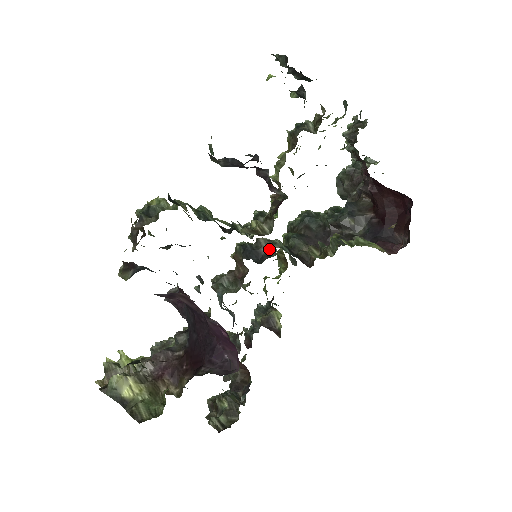
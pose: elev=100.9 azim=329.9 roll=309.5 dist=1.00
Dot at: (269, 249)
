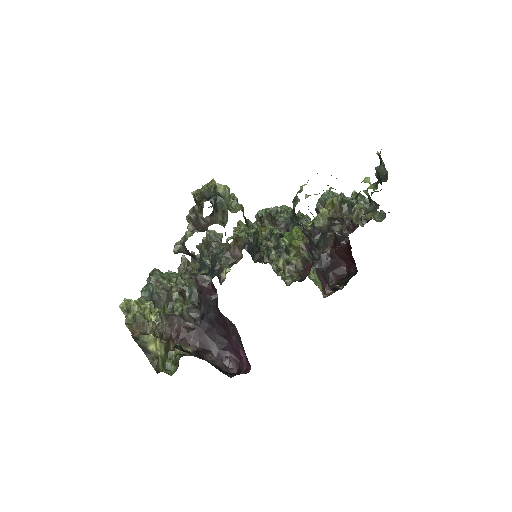
Dot at: occluded
